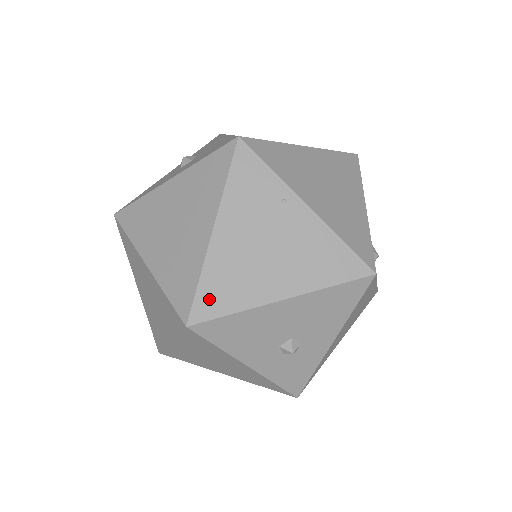
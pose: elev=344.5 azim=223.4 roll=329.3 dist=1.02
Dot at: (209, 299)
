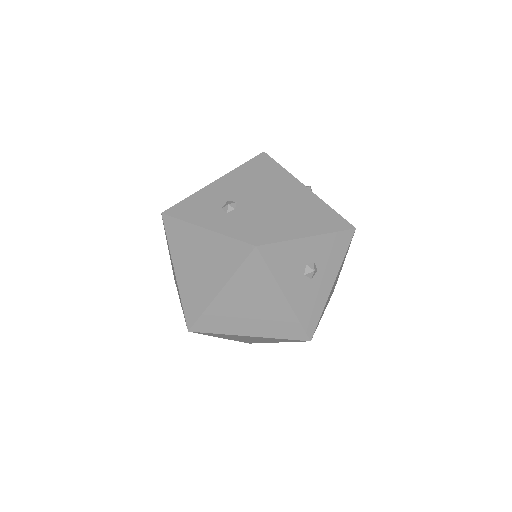
Dot at: occluded
